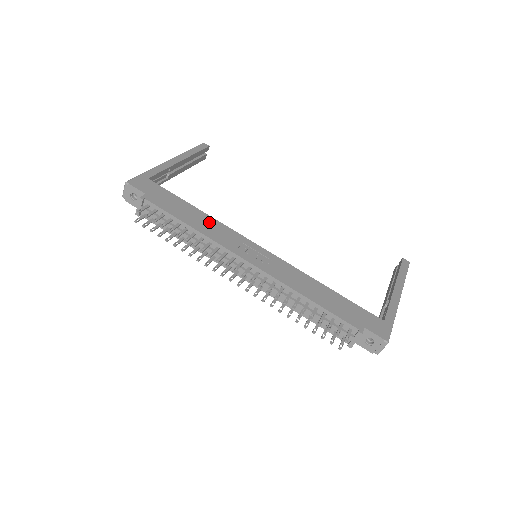
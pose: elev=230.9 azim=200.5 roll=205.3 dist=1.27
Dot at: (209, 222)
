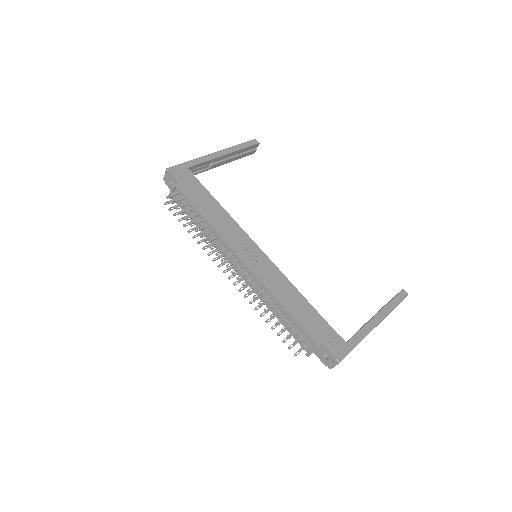
Dot at: (224, 218)
